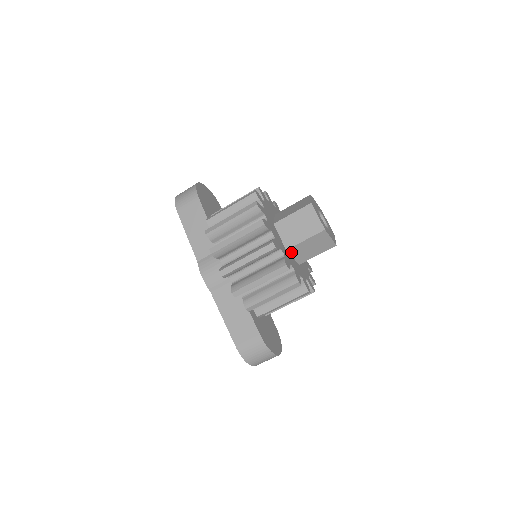
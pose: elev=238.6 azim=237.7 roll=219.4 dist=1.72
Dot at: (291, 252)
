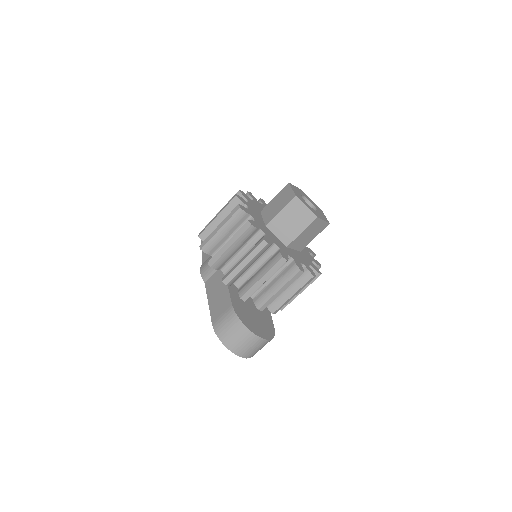
Dot at: (272, 229)
